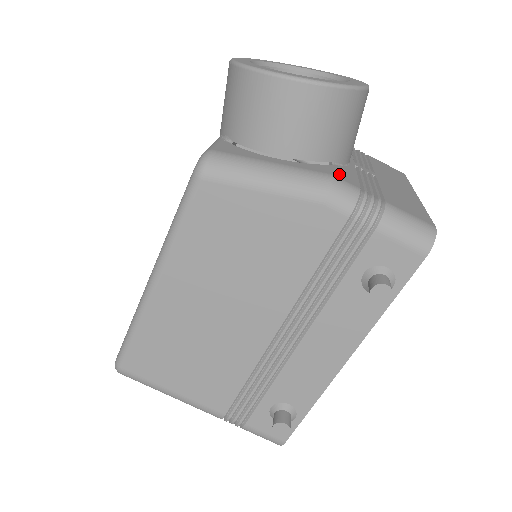
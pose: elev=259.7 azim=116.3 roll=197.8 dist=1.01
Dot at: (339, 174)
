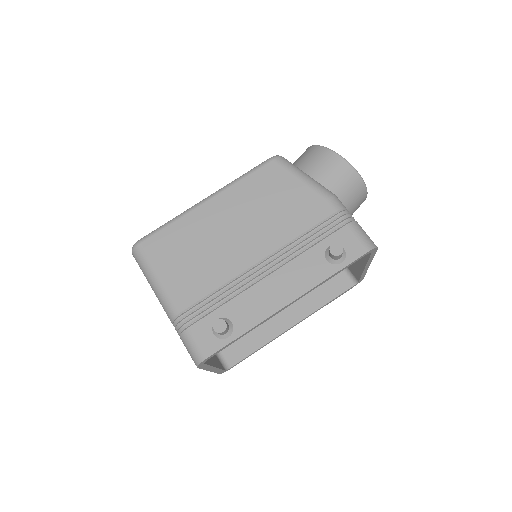
Dot at: occluded
